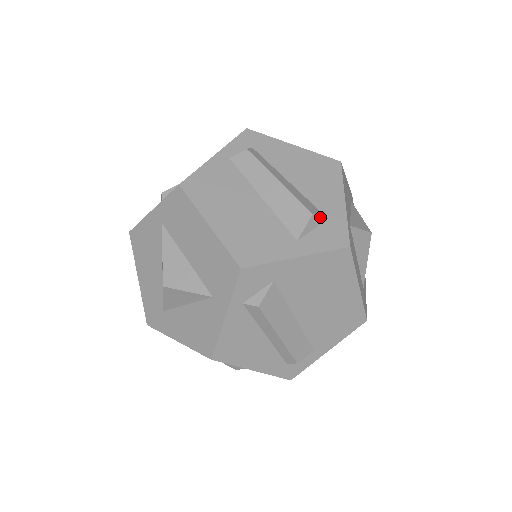
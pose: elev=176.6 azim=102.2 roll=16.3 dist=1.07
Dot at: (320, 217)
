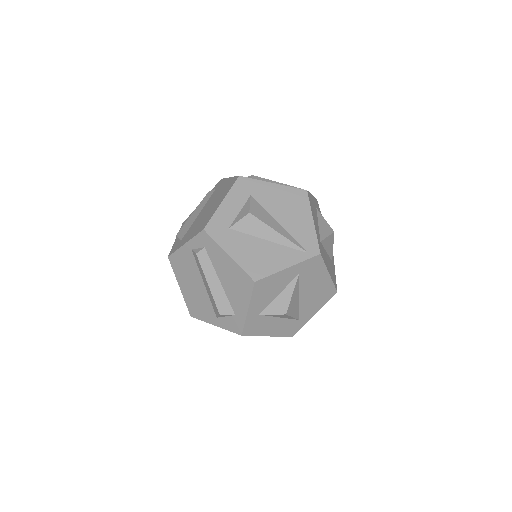
Dot at: (227, 315)
